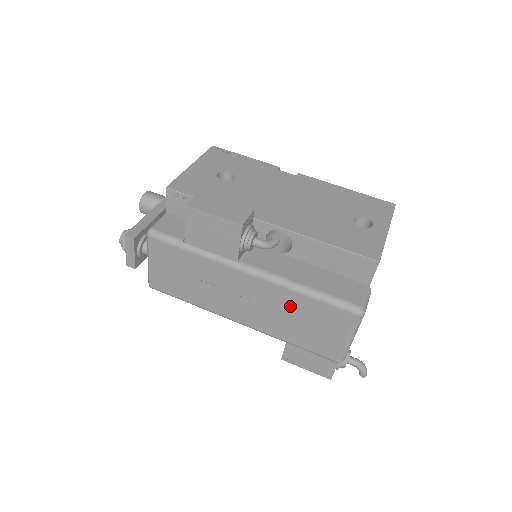
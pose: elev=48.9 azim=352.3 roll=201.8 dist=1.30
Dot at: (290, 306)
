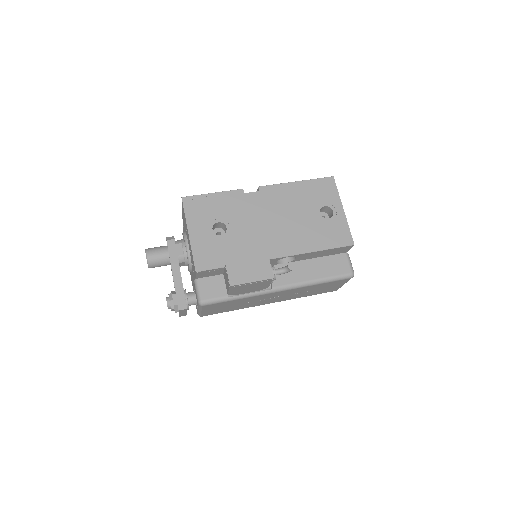
Dot at: (308, 289)
